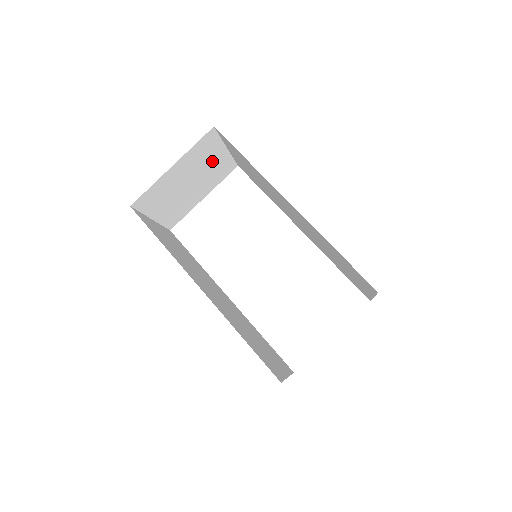
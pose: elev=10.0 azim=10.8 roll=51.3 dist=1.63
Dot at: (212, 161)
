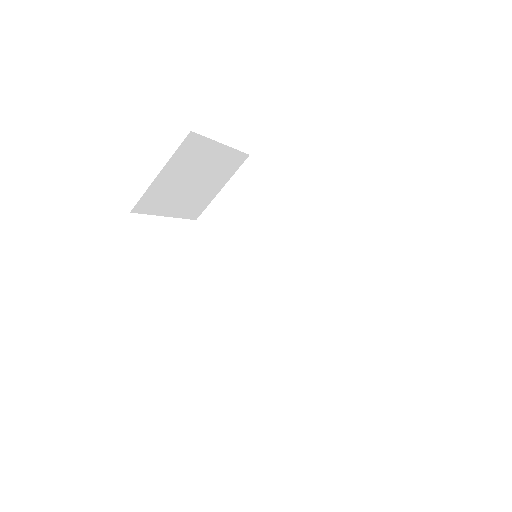
Dot at: (212, 185)
